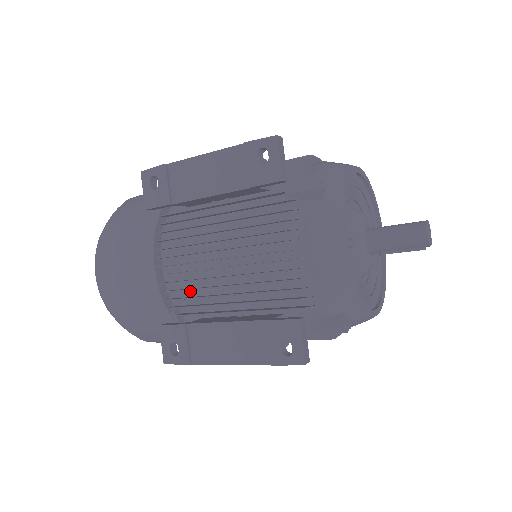
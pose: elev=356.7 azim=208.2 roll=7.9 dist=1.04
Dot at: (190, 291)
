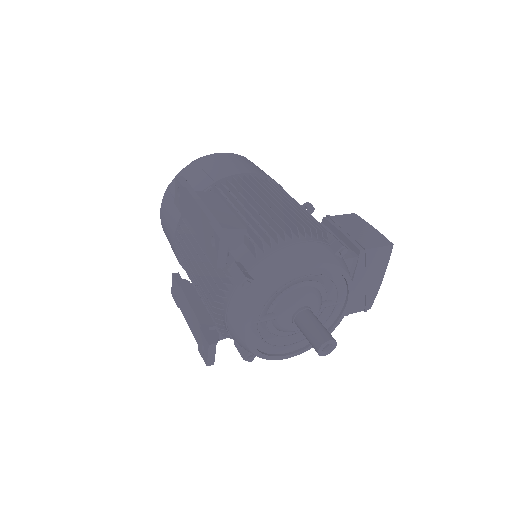
Dot at: occluded
